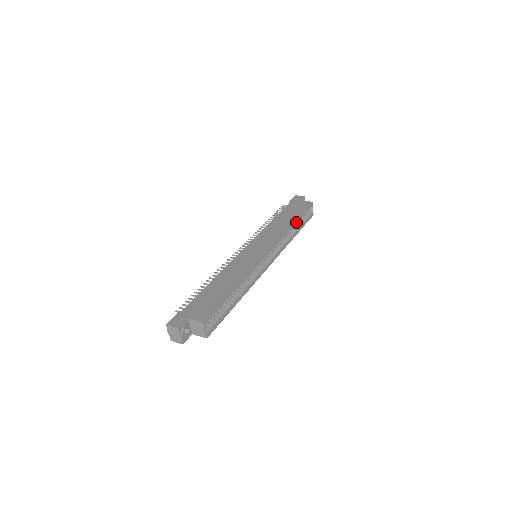
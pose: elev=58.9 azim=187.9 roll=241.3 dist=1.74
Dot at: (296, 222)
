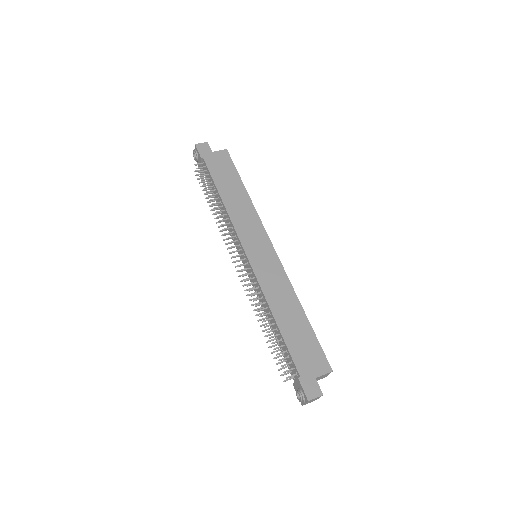
Dot at: (242, 187)
